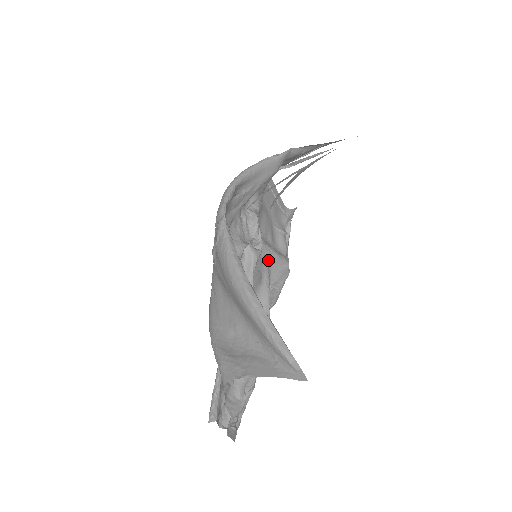
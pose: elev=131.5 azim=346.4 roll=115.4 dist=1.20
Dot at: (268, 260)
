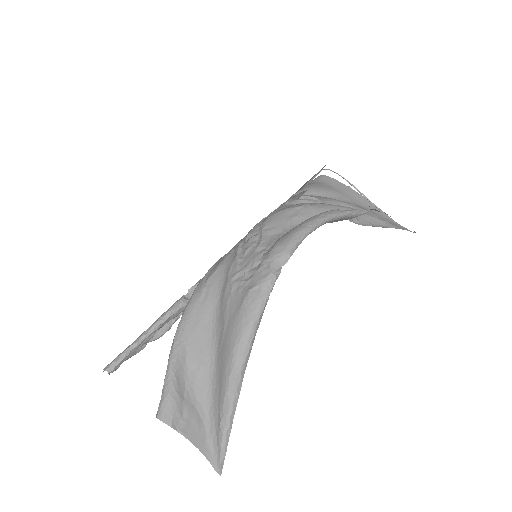
Dot at: occluded
